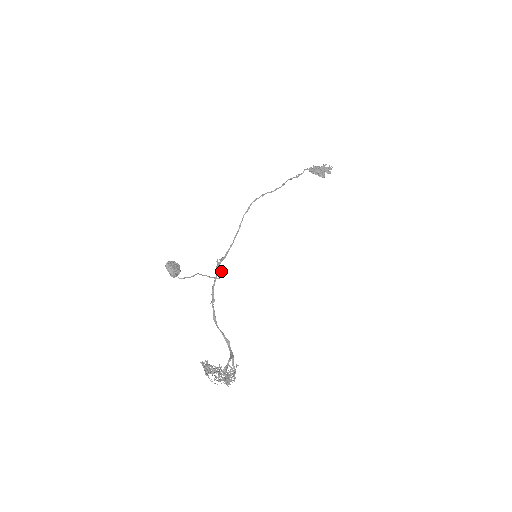
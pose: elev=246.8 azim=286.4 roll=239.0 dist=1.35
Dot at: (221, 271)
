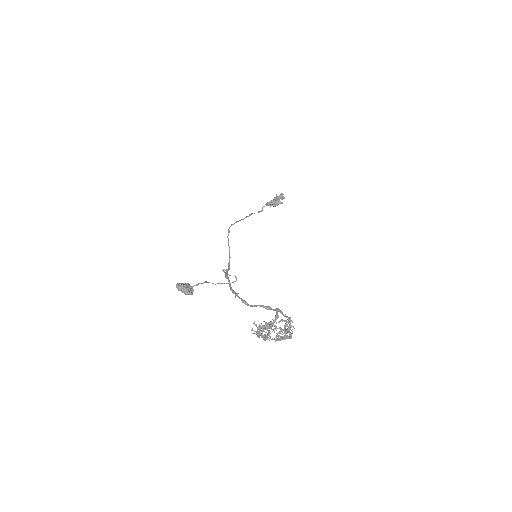
Dot at: occluded
